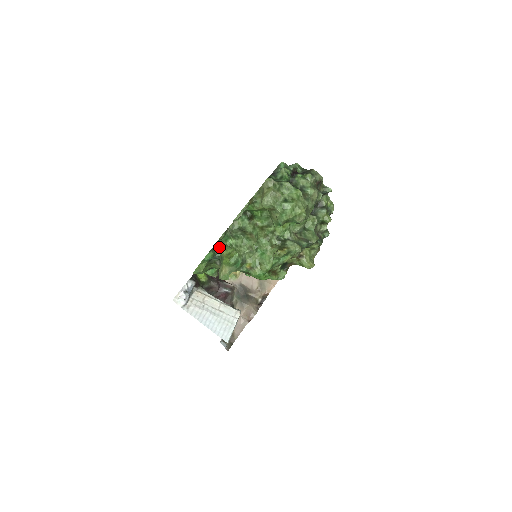
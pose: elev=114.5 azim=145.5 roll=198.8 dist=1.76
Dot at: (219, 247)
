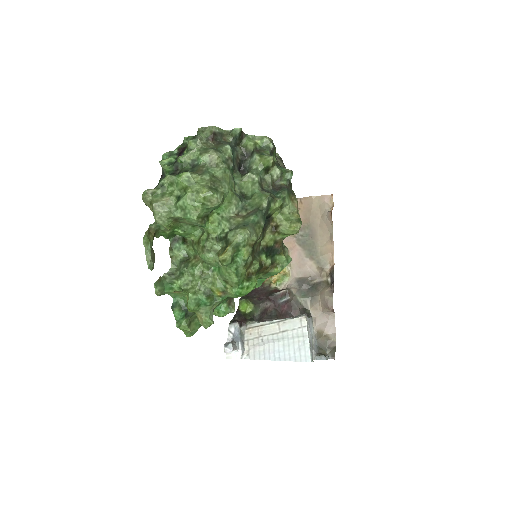
Dot at: (179, 297)
